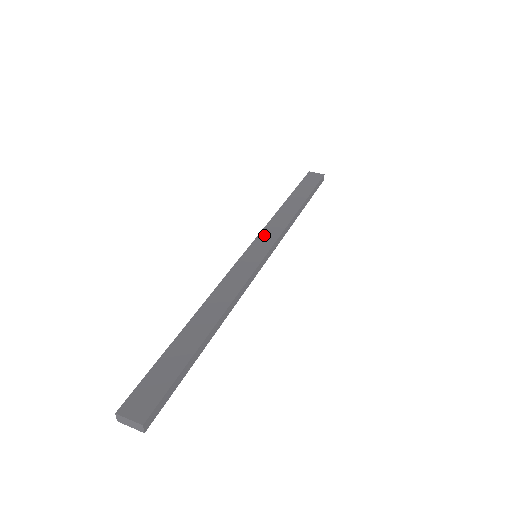
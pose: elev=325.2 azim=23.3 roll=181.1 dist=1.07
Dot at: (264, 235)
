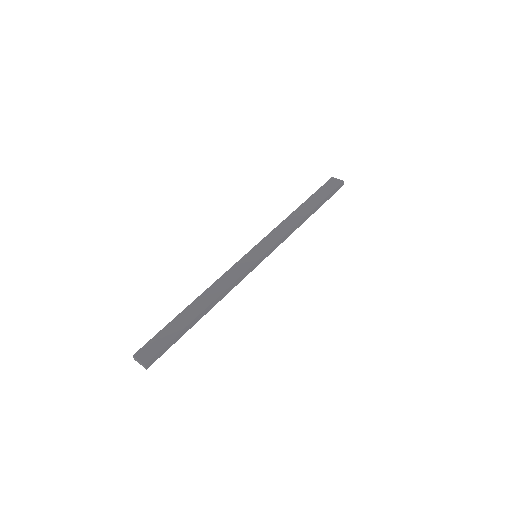
Dot at: (268, 239)
